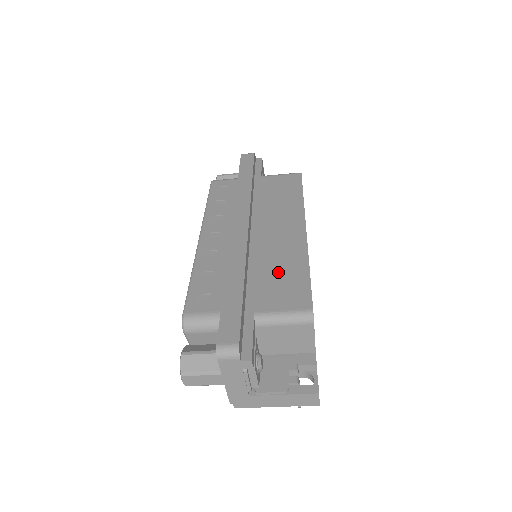
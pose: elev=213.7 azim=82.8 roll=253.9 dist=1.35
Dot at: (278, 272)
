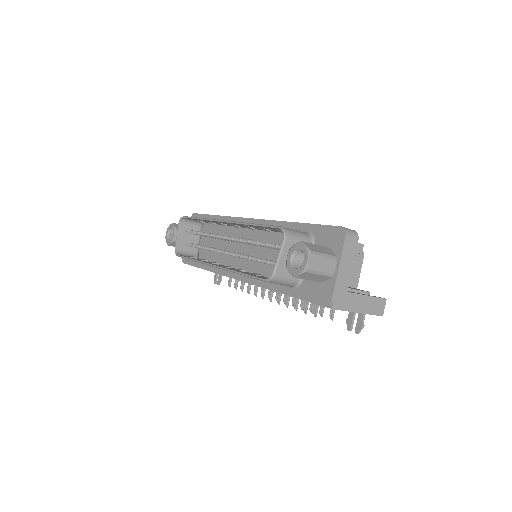
Dot at: occluded
